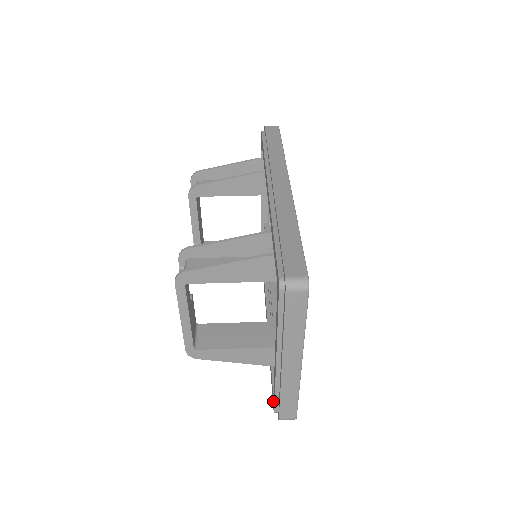
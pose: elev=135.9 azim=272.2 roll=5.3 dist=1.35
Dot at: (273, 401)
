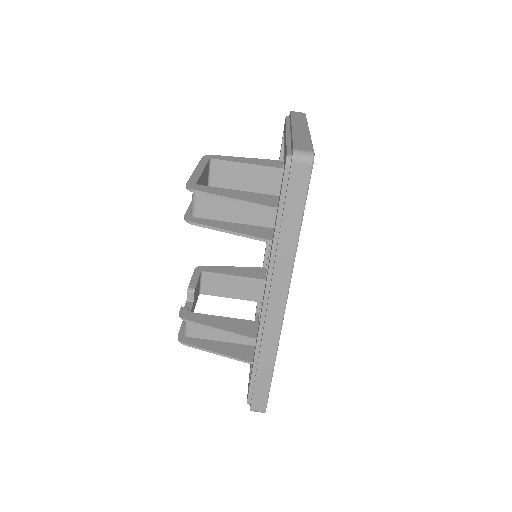
Dot at: occluded
